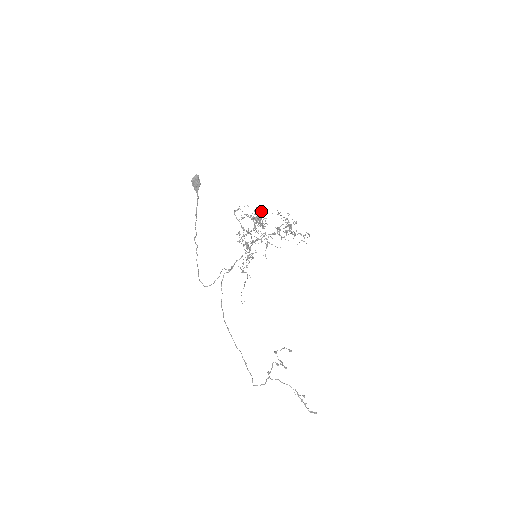
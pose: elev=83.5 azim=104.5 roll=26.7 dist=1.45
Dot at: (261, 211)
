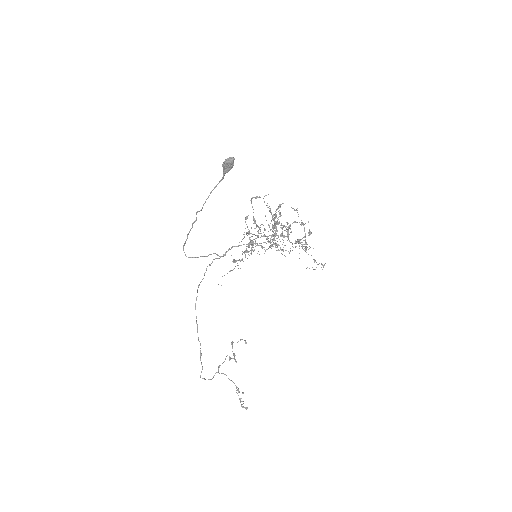
Dot at: (288, 231)
